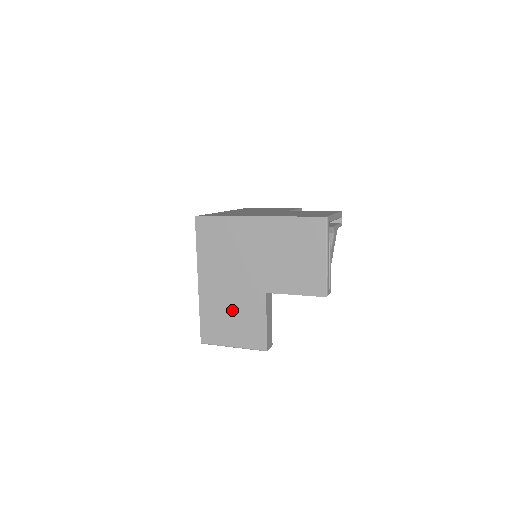
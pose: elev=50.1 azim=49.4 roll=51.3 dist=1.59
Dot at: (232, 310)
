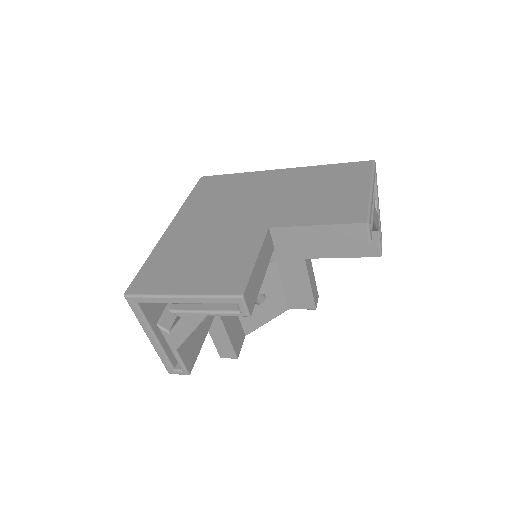
Dot at: (204, 250)
